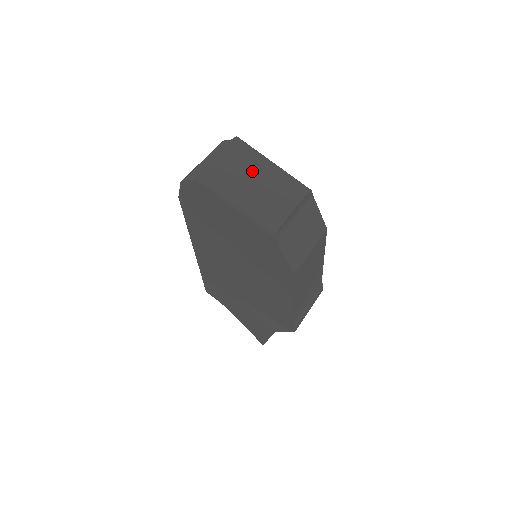
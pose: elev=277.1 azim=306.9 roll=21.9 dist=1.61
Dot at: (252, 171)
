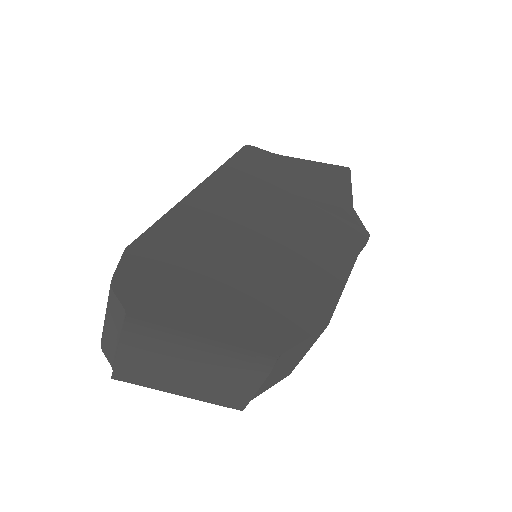
Dot at: (175, 367)
